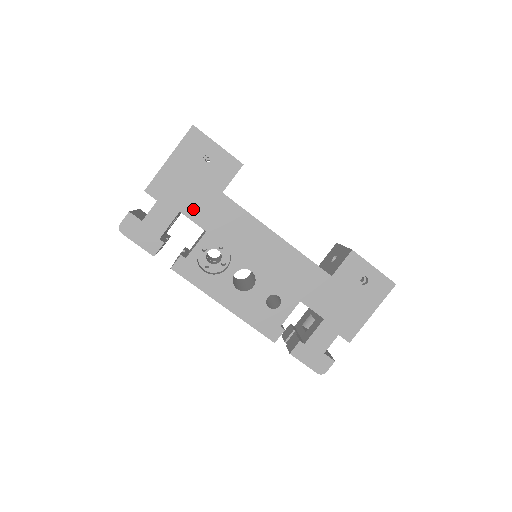
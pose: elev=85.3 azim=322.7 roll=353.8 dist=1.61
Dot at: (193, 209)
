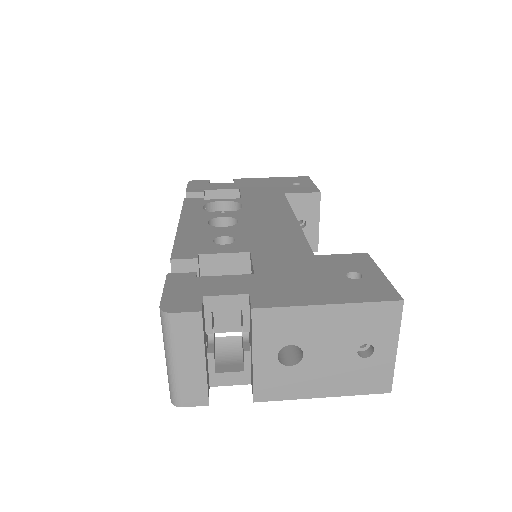
Dot at: (250, 191)
